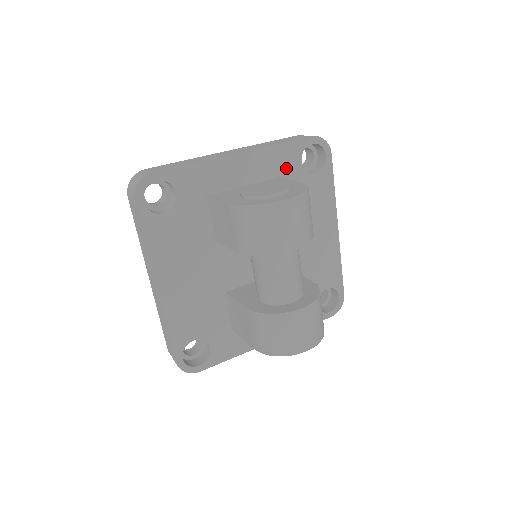
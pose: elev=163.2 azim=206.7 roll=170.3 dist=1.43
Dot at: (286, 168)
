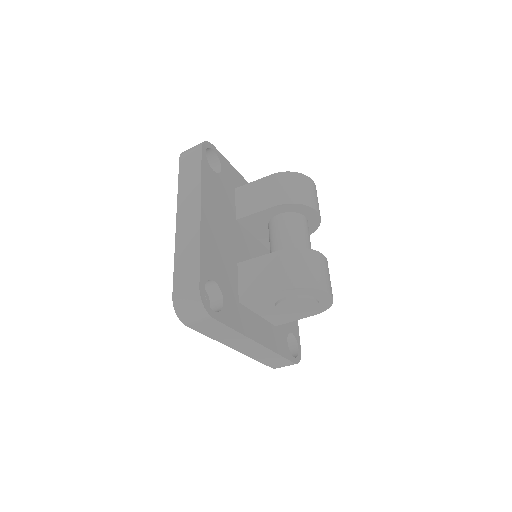
Dot at: occluded
